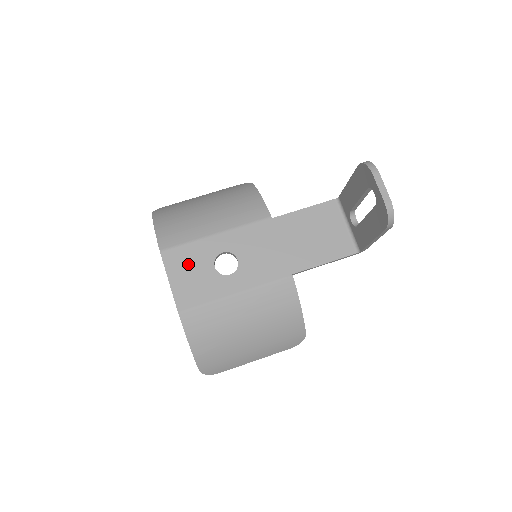
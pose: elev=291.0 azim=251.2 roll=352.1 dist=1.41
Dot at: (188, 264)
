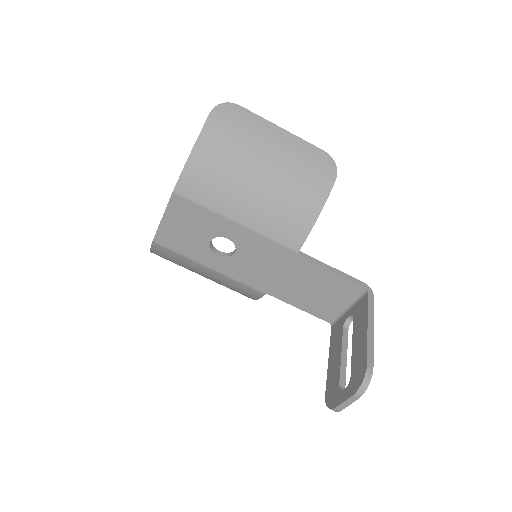
Dot at: (190, 221)
